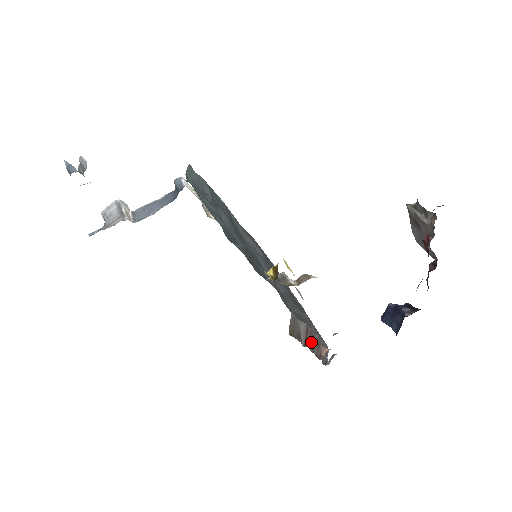
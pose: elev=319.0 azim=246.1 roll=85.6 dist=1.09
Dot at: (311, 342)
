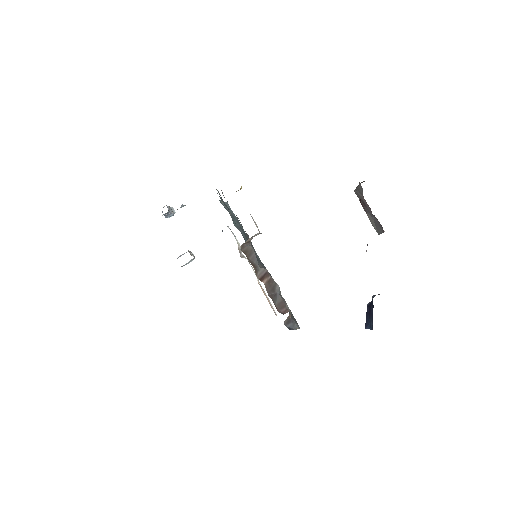
Dot at: (270, 288)
